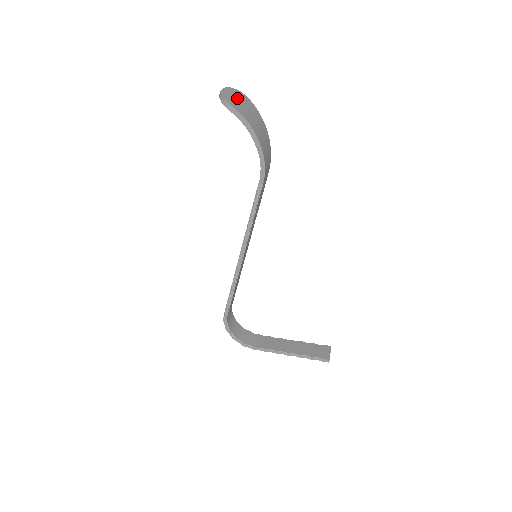
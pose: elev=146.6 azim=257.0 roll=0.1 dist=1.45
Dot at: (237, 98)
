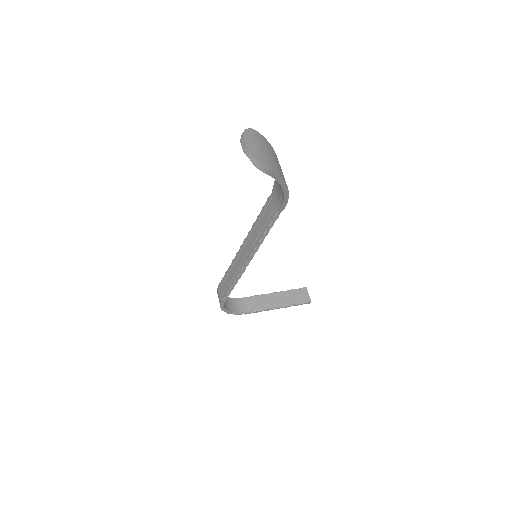
Dot at: (259, 147)
